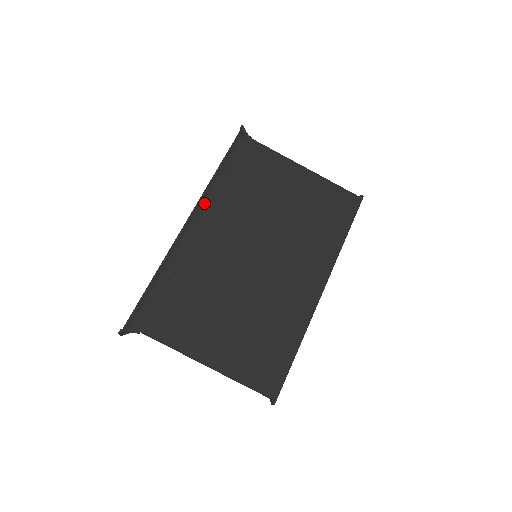
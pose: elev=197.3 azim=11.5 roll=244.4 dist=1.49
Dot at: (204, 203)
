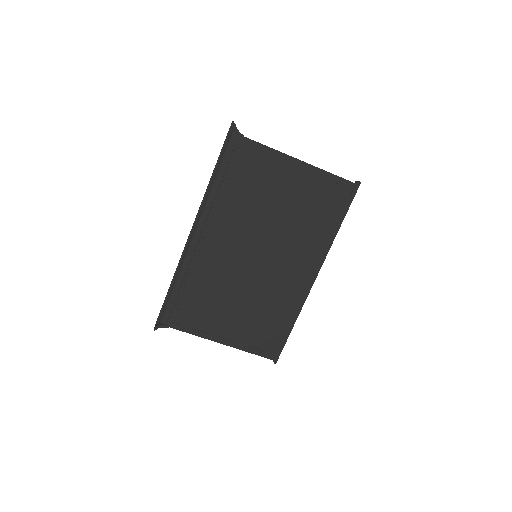
Dot at: (205, 213)
